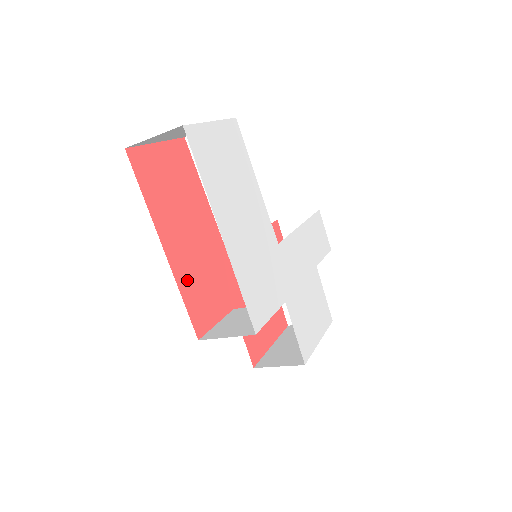
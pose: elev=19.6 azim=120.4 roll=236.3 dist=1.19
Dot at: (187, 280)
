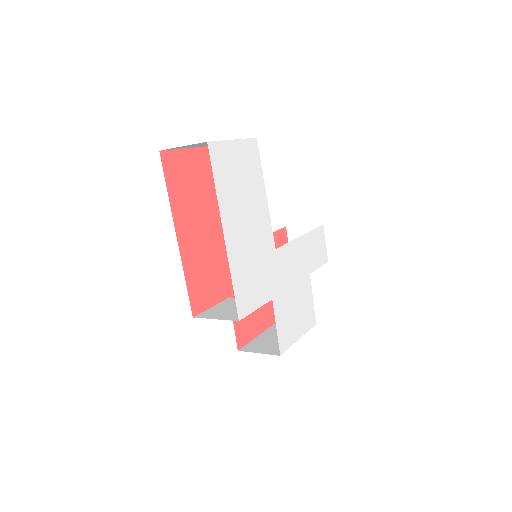
Dot at: (192, 266)
